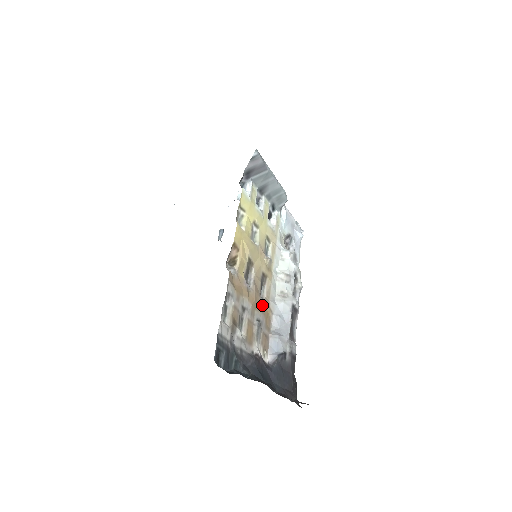
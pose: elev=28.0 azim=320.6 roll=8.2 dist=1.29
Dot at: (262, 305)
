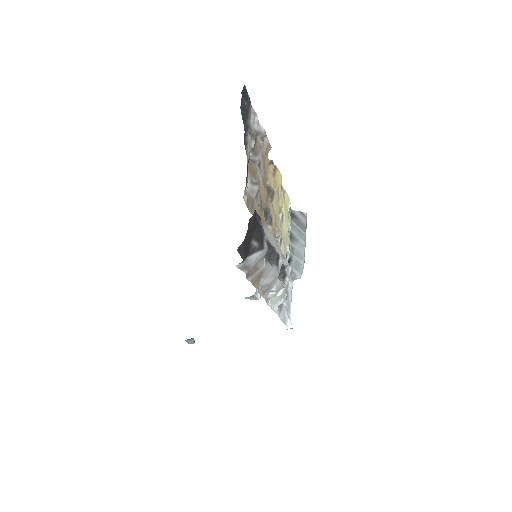
Dot at: (262, 208)
